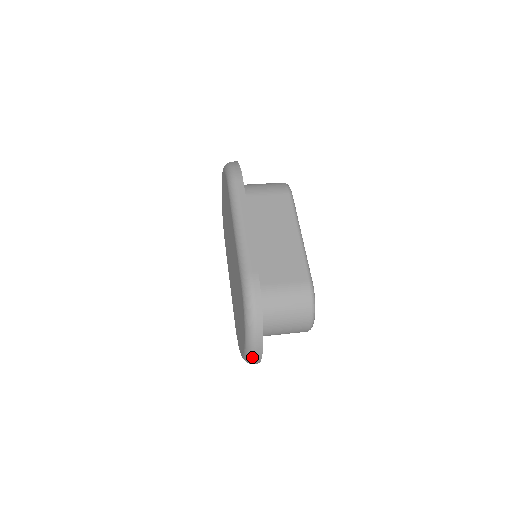
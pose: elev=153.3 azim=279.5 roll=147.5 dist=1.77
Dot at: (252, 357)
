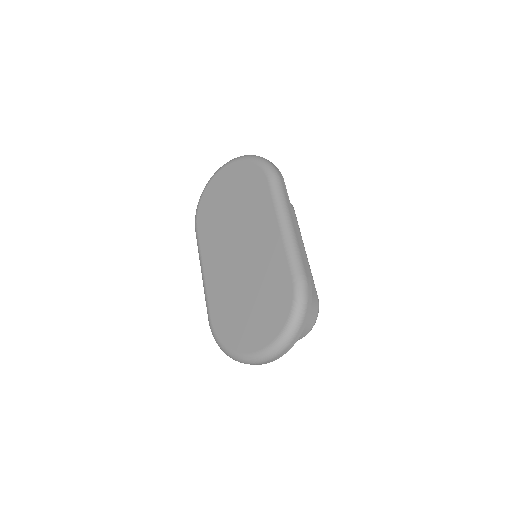
Dot at: (271, 357)
